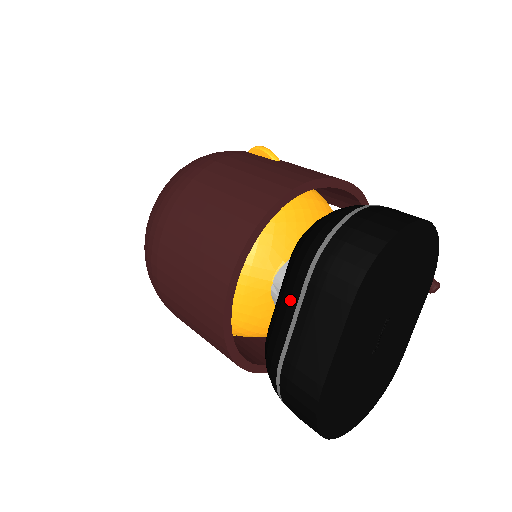
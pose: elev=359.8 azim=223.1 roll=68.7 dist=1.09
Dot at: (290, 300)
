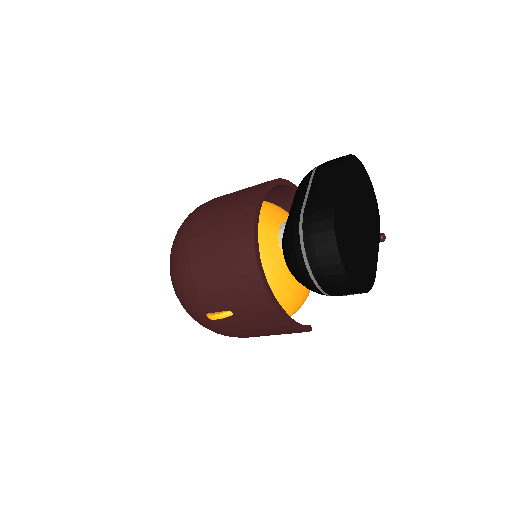
Dot at: (302, 190)
